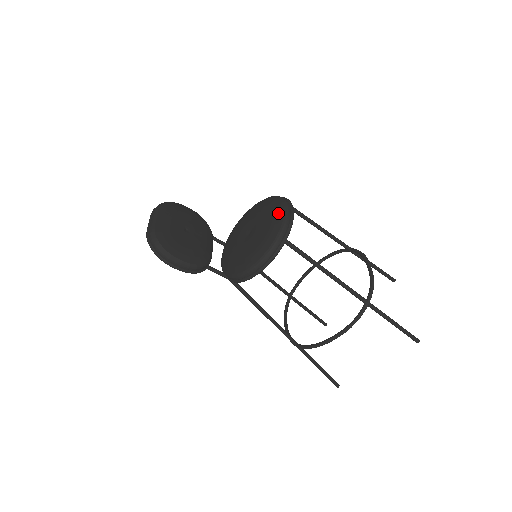
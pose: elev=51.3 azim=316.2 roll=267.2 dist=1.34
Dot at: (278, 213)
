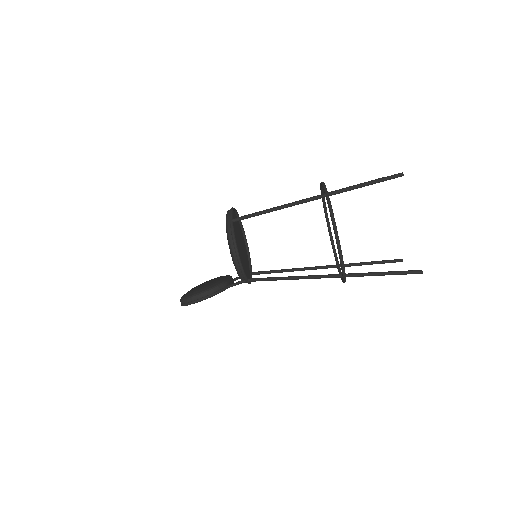
Dot at: occluded
